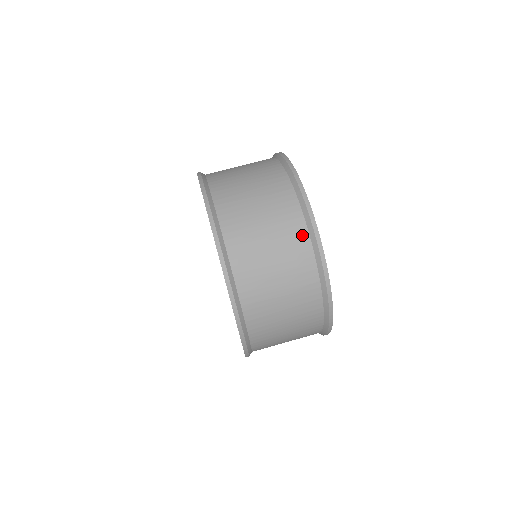
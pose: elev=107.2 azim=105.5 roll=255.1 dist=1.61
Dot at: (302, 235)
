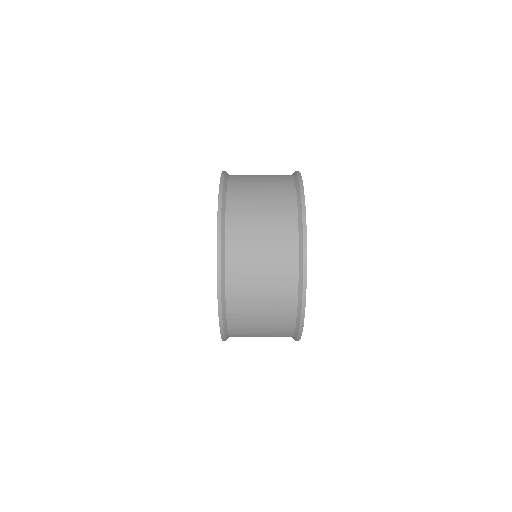
Dot at: occluded
